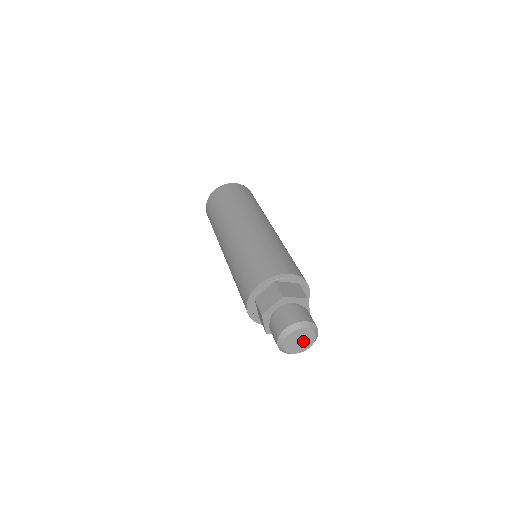
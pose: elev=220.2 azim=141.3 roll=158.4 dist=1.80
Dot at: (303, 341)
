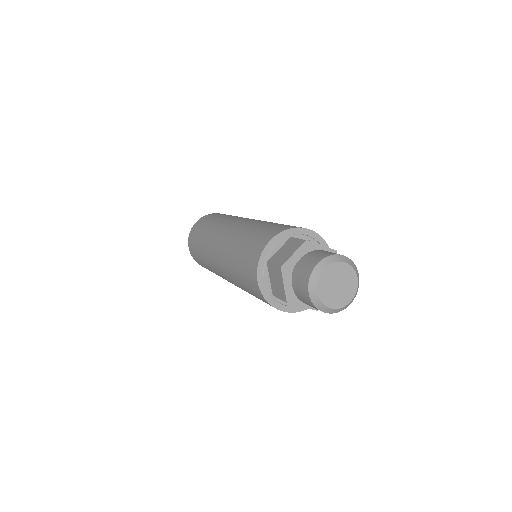
Dot at: (338, 291)
